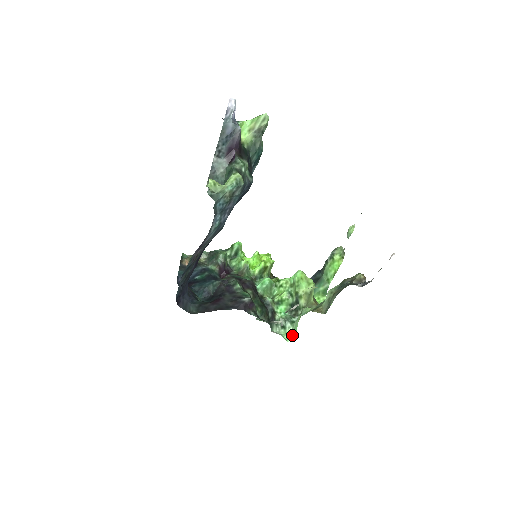
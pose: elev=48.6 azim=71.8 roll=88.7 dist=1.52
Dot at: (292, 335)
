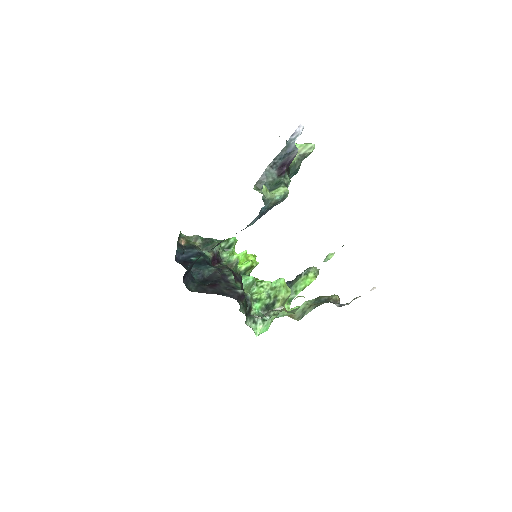
Dot at: (262, 331)
